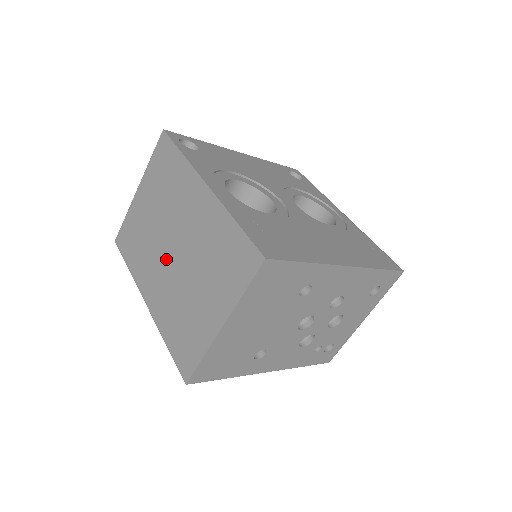
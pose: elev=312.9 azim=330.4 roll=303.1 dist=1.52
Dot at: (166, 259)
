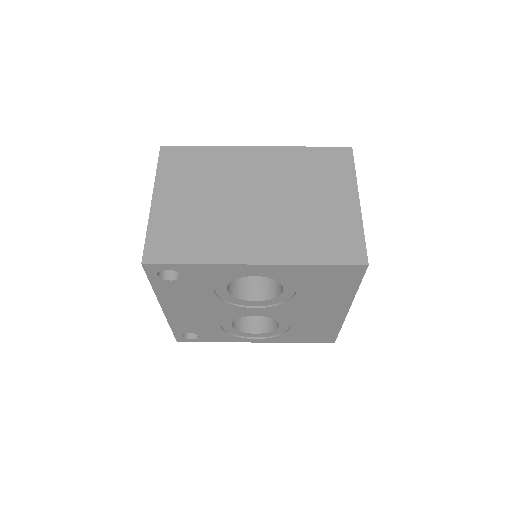
Dot at: (253, 213)
